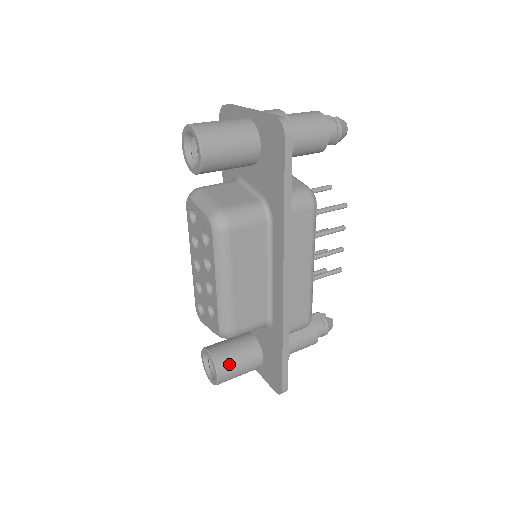
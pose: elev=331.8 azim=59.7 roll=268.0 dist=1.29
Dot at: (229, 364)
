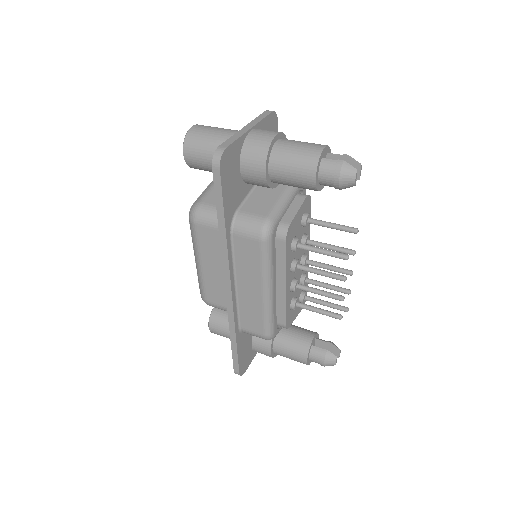
Dot at: (219, 324)
